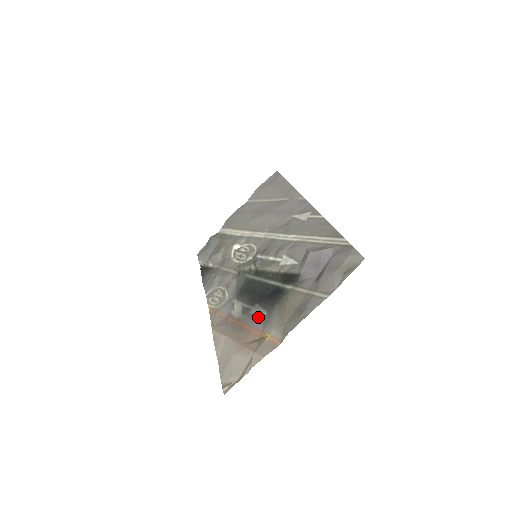
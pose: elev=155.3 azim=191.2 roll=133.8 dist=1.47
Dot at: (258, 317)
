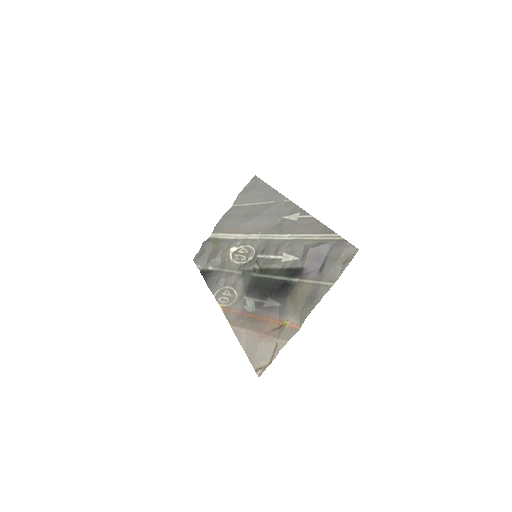
Dot at: (273, 309)
